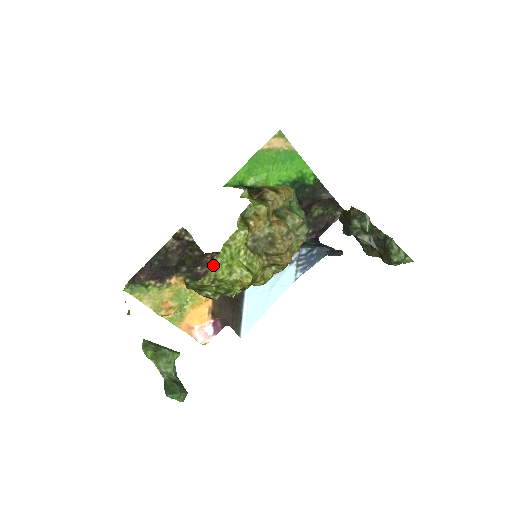
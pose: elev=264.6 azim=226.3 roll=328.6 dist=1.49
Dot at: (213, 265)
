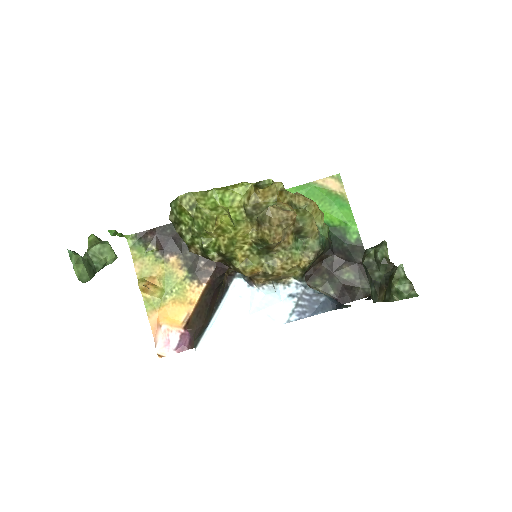
Dot at: (201, 193)
